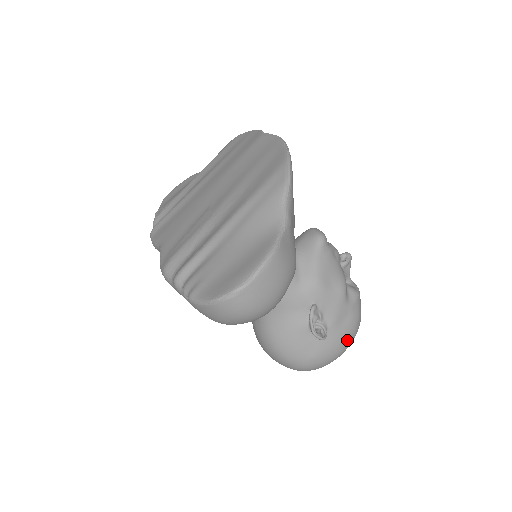
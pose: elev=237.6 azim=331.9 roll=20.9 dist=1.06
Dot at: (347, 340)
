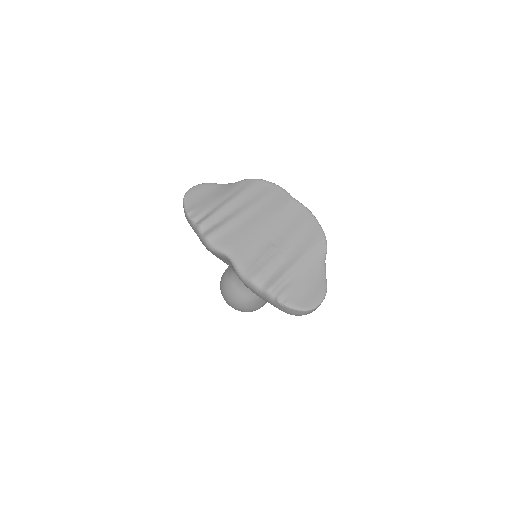
Dot at: occluded
